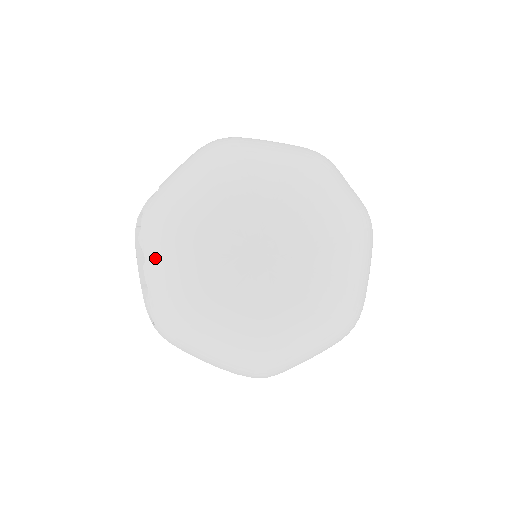
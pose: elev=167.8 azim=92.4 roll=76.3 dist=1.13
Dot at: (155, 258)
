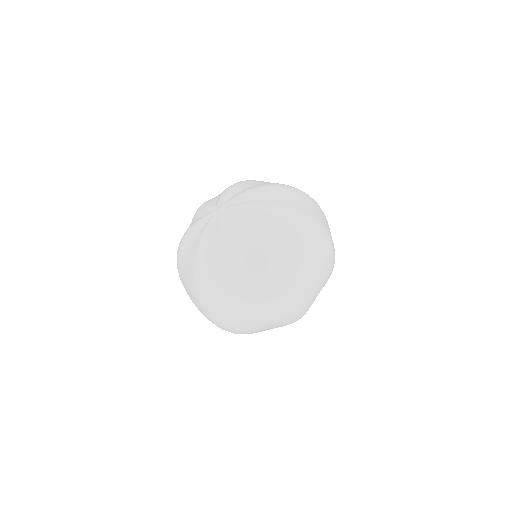
Dot at: occluded
